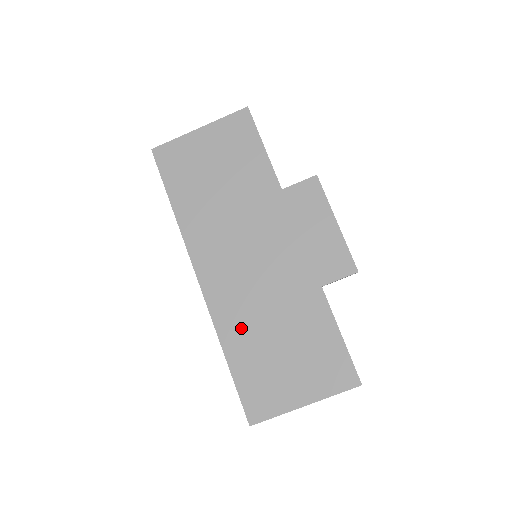
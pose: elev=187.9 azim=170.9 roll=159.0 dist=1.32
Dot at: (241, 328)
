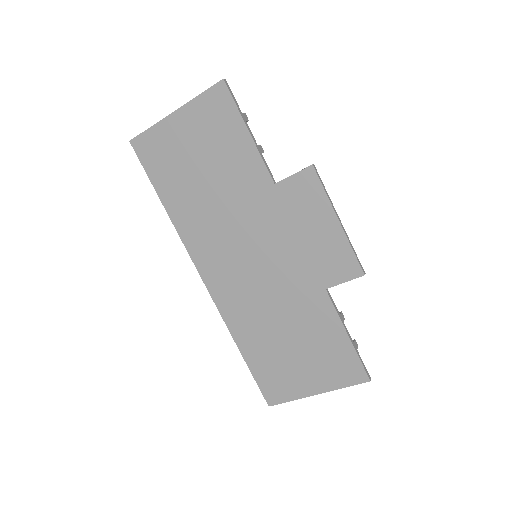
Dot at: (250, 326)
